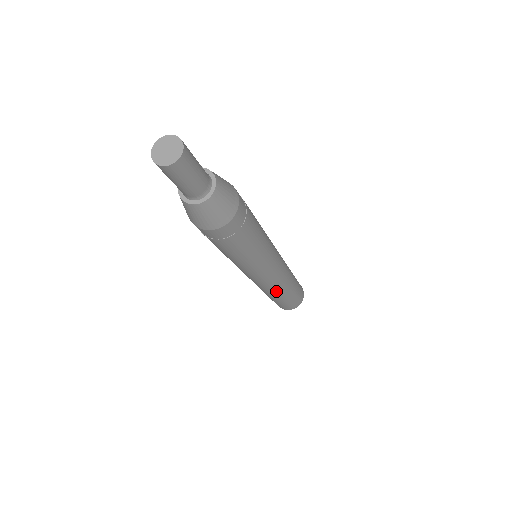
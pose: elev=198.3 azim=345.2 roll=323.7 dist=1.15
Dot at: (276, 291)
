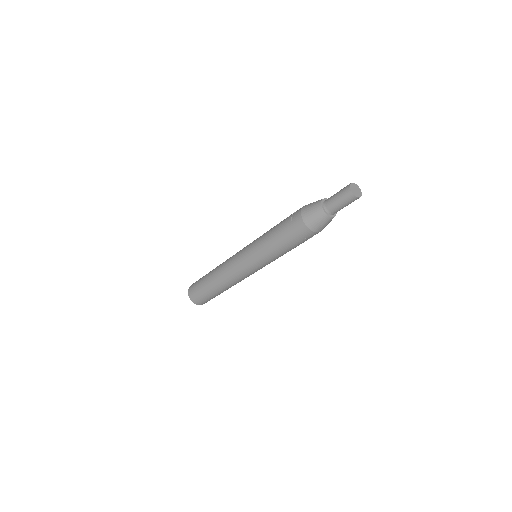
Dot at: (226, 282)
